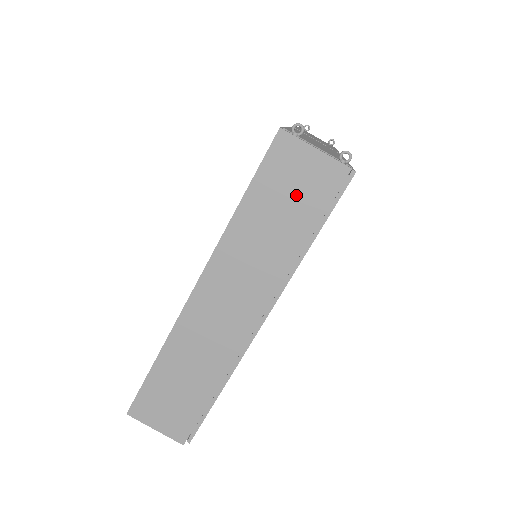
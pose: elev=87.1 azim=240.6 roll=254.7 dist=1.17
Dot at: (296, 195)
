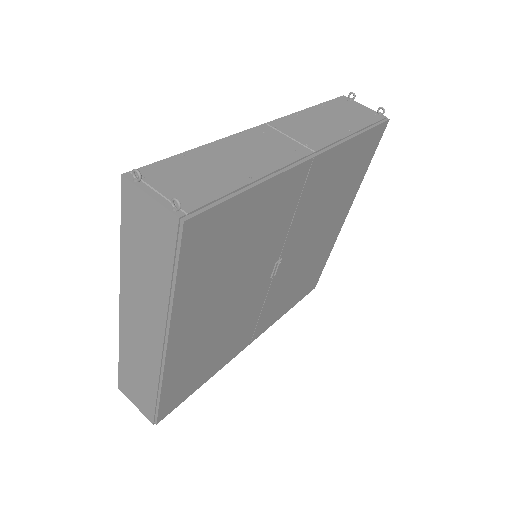
Dot at: (151, 239)
